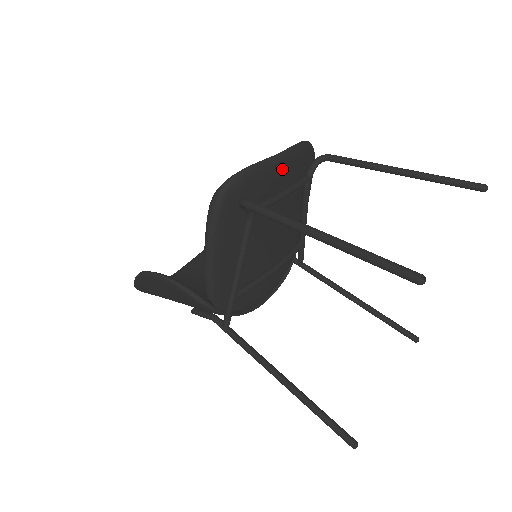
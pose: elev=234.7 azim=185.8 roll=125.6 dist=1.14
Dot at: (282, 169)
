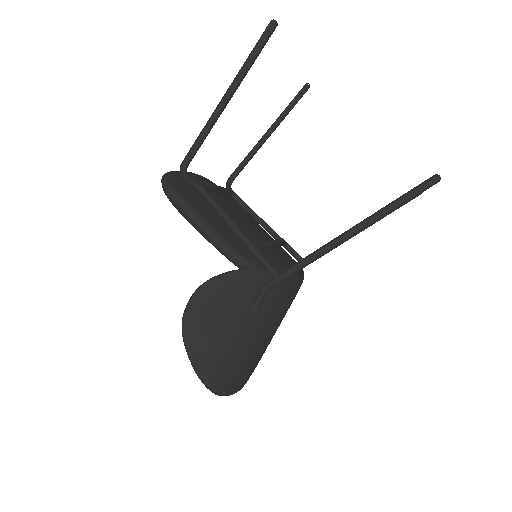
Dot at: (201, 178)
